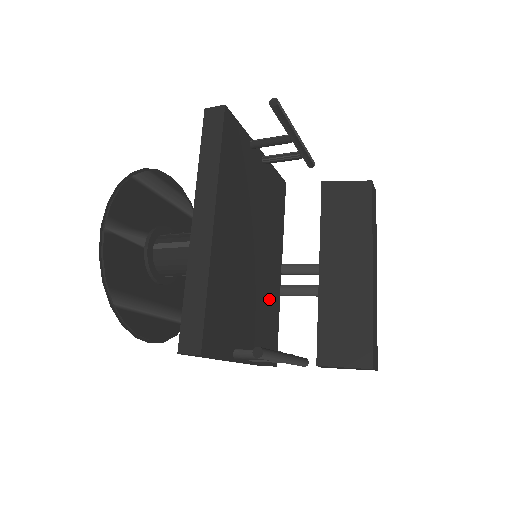
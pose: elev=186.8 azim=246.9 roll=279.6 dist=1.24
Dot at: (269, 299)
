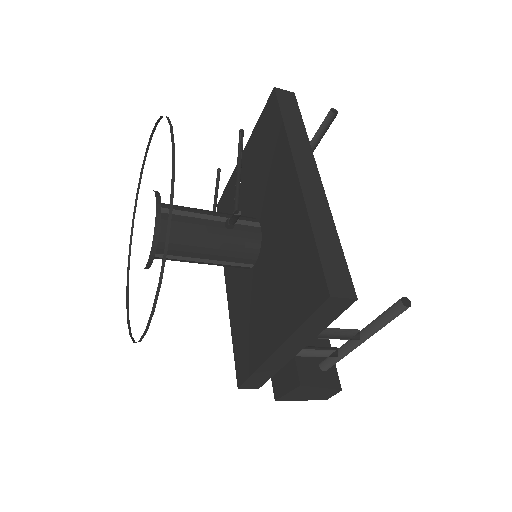
Dot at: occluded
